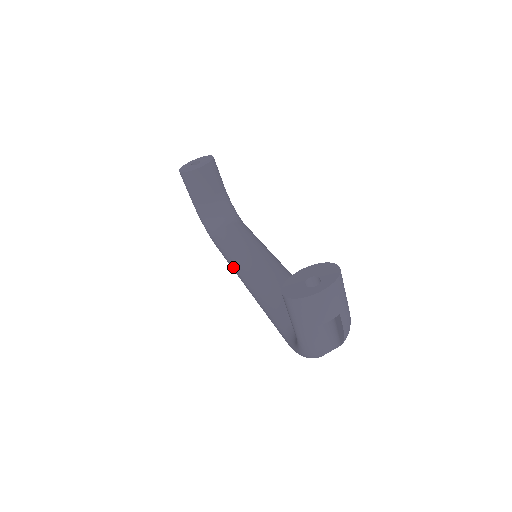
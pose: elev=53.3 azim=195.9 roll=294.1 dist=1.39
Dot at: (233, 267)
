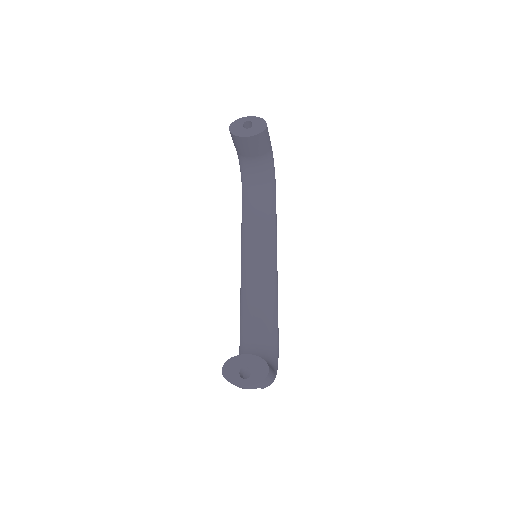
Dot at: (241, 242)
